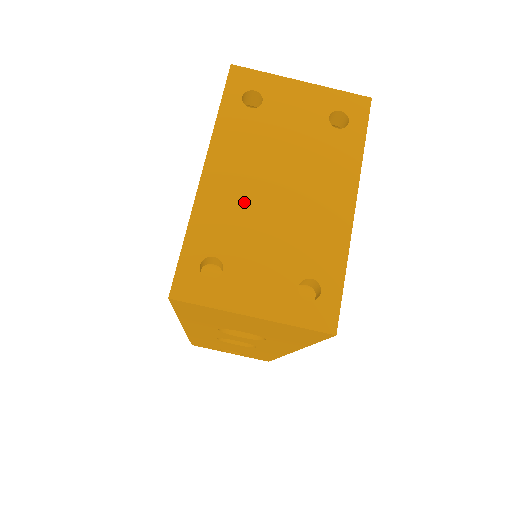
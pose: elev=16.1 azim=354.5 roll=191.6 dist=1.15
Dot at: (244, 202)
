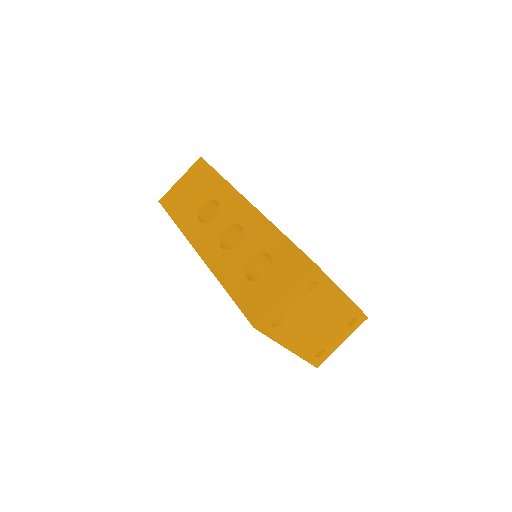
Dot at: (311, 337)
